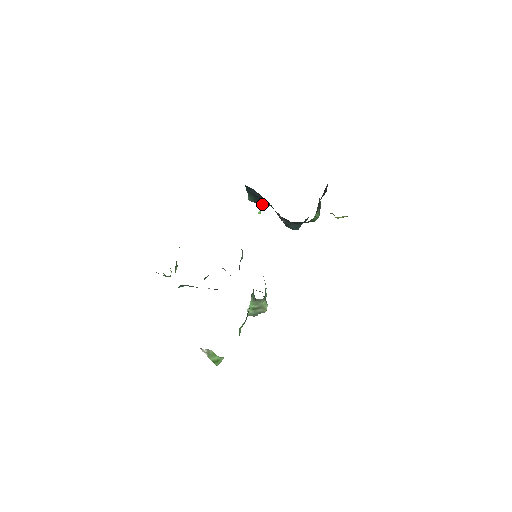
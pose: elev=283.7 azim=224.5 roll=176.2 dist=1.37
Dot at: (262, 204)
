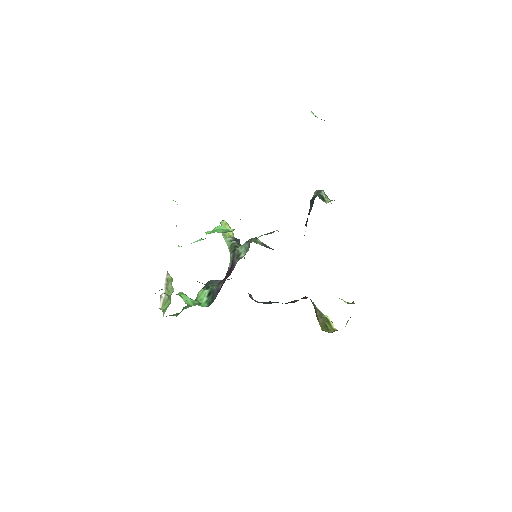
Dot at: occluded
